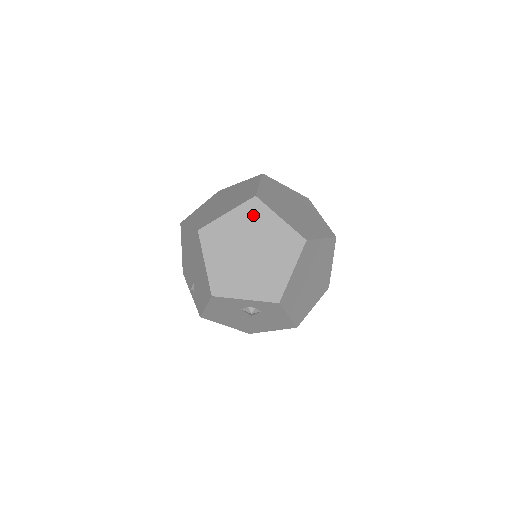
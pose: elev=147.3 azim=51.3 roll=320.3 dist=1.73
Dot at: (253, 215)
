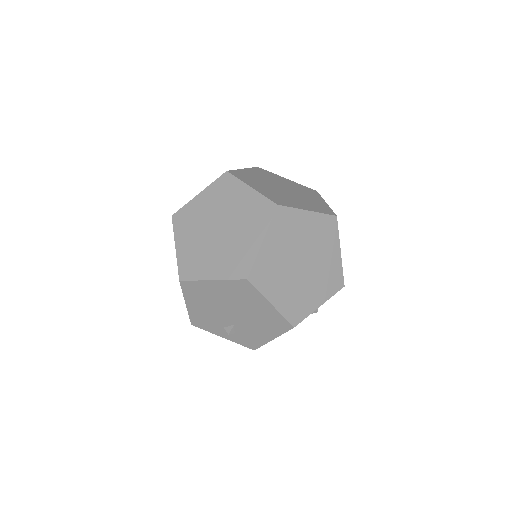
Dot at: (286, 225)
